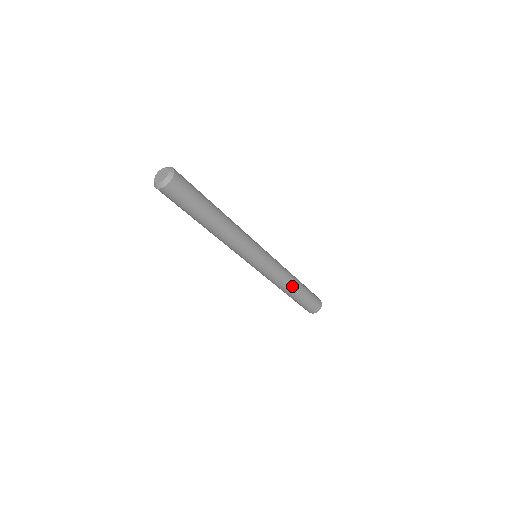
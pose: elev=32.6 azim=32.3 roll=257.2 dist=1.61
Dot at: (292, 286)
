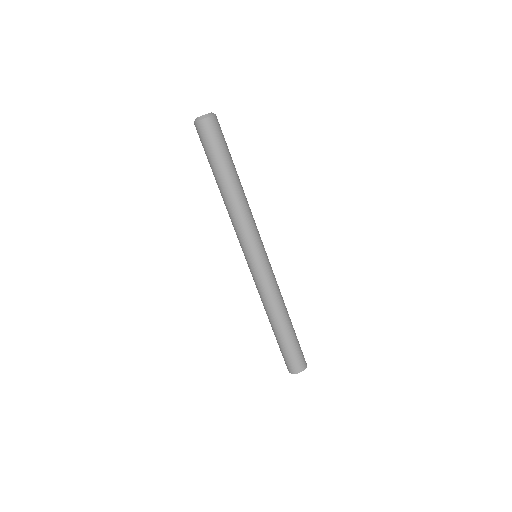
Dot at: (286, 310)
